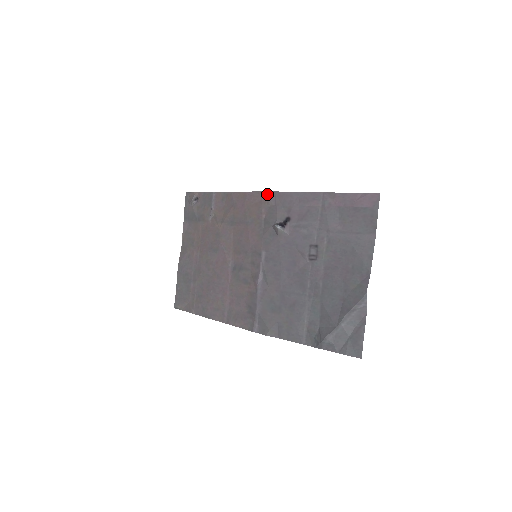
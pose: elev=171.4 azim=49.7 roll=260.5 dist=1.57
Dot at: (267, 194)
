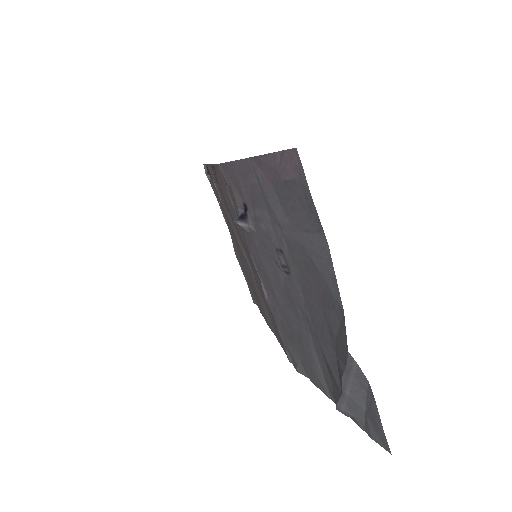
Dot at: (219, 168)
